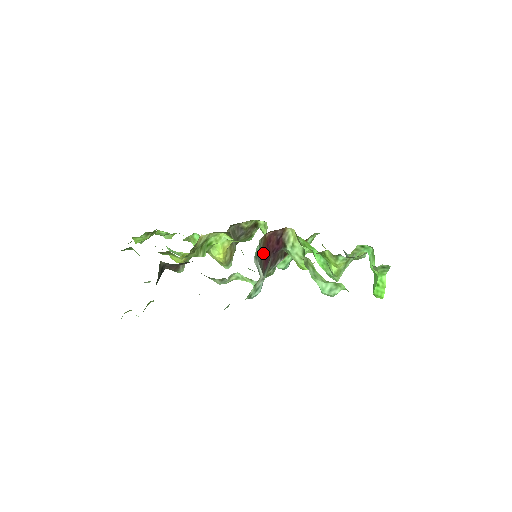
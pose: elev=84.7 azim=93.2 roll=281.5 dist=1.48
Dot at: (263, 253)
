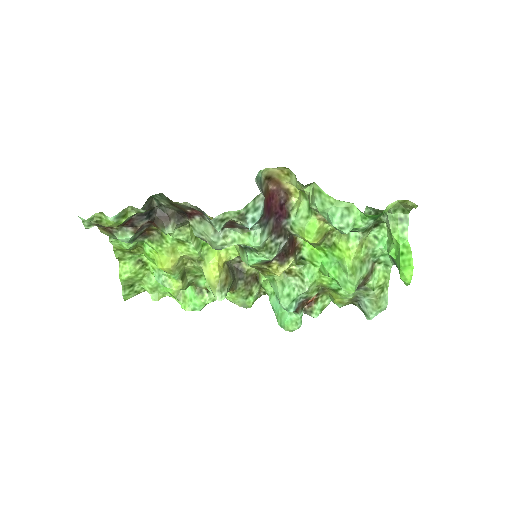
Dot at: (265, 199)
